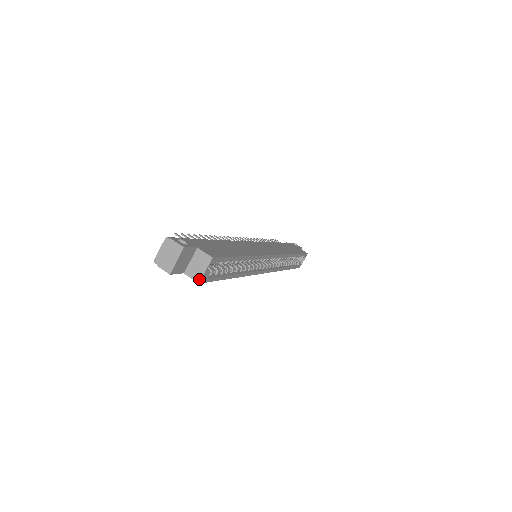
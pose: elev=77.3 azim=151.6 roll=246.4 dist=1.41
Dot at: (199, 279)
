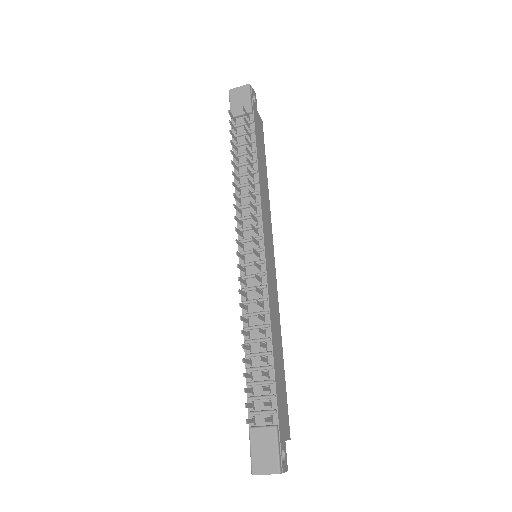
Dot at: occluded
